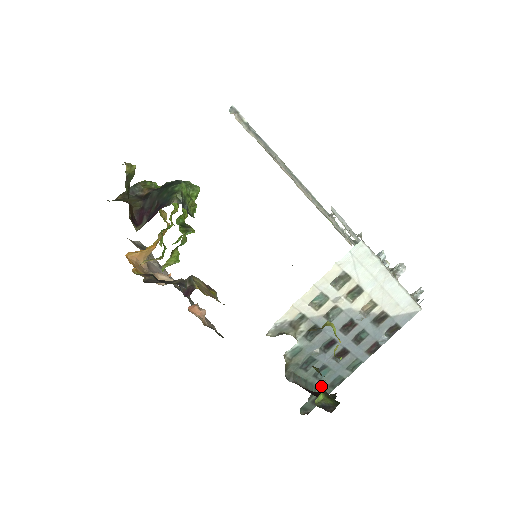
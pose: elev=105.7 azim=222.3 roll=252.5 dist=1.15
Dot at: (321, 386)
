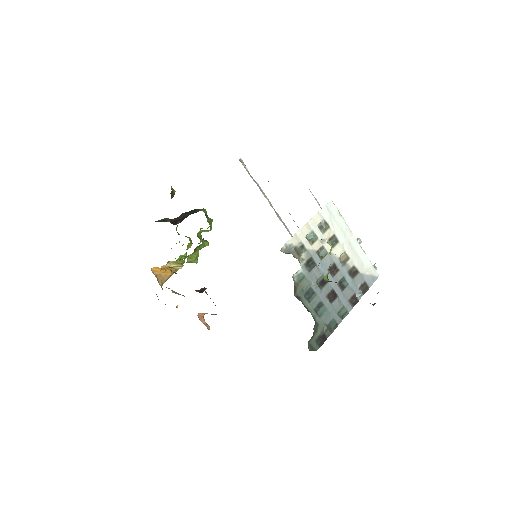
Dot at: (321, 325)
